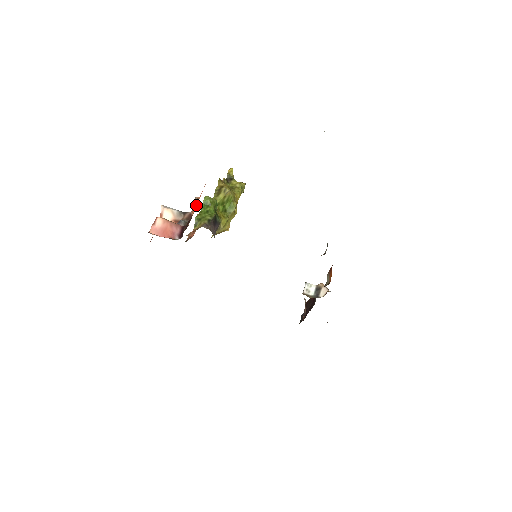
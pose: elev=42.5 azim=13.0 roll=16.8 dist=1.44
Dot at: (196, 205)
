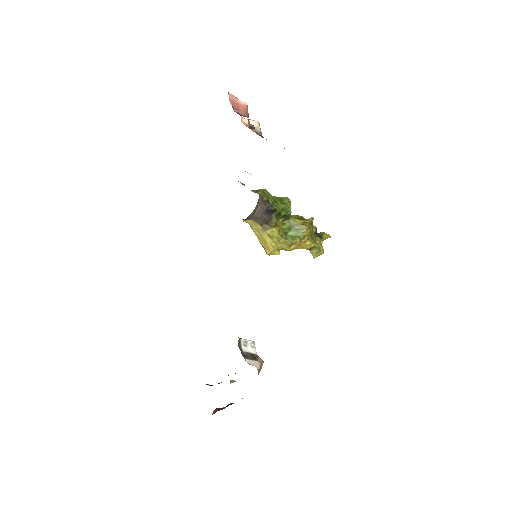
Dot at: occluded
